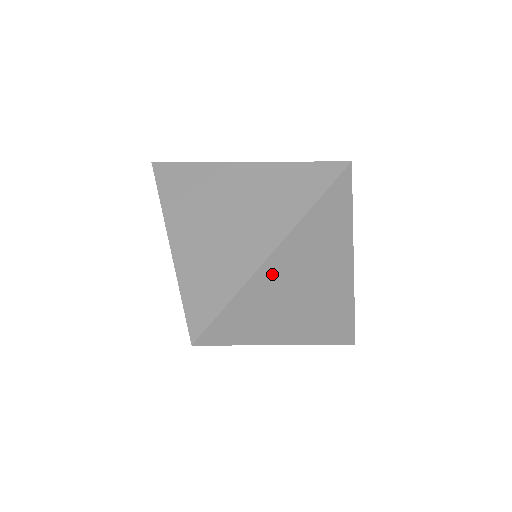
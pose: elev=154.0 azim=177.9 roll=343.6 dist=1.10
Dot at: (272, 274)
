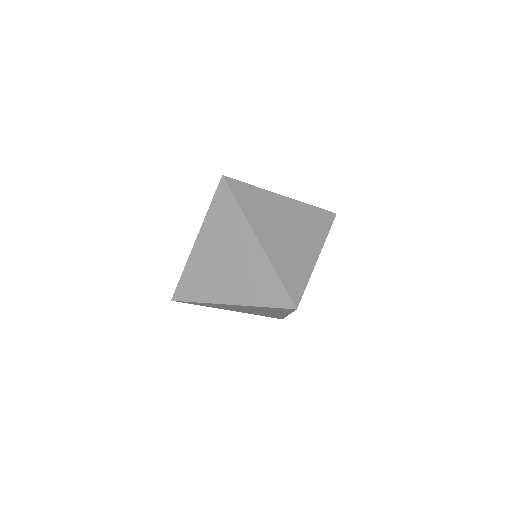
Dot at: (200, 256)
